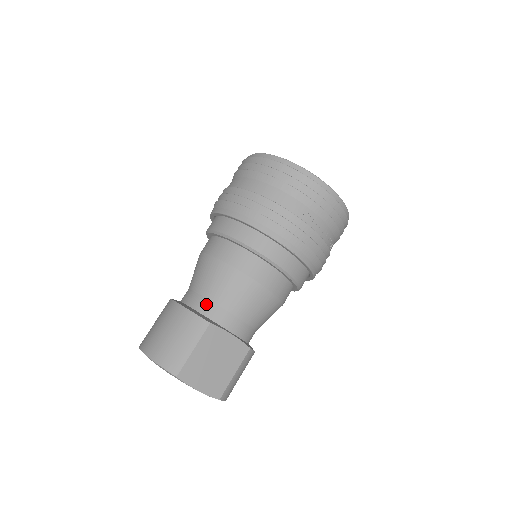
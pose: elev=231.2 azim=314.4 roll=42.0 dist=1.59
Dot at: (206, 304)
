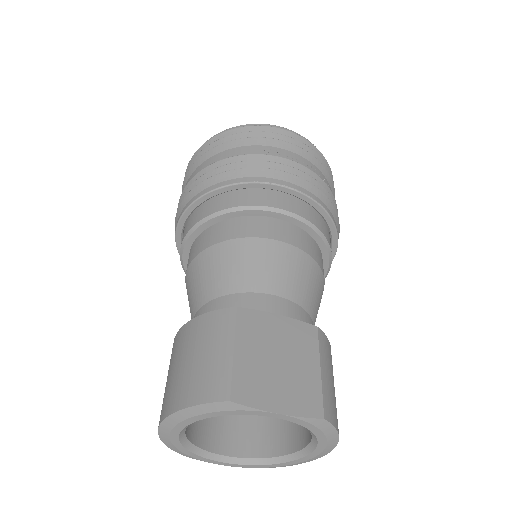
Dot at: (220, 303)
